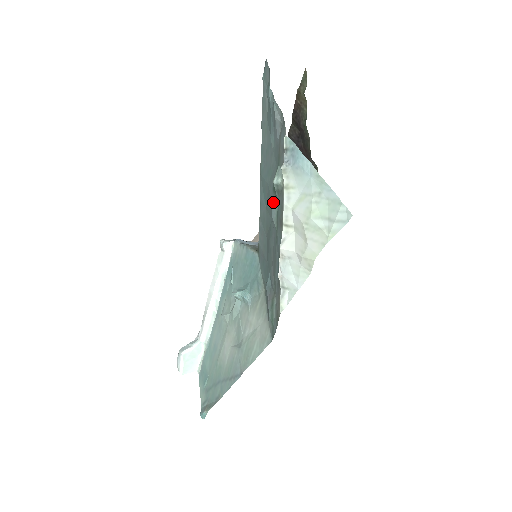
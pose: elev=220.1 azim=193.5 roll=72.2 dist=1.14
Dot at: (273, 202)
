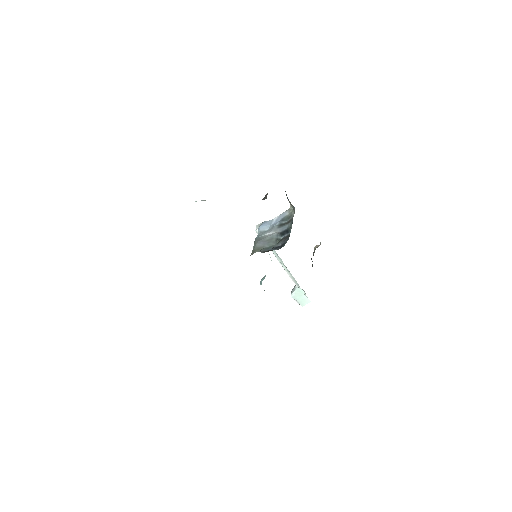
Dot at: occluded
